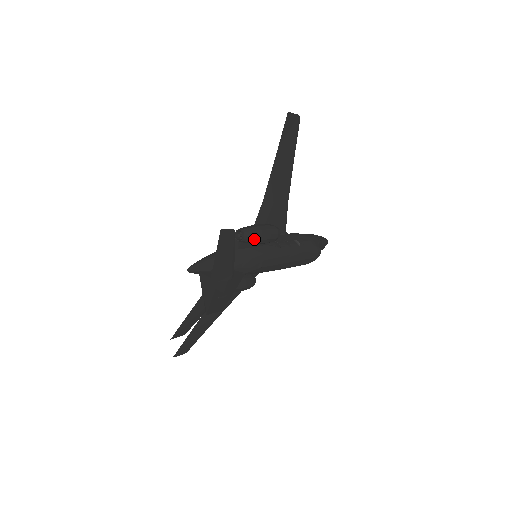
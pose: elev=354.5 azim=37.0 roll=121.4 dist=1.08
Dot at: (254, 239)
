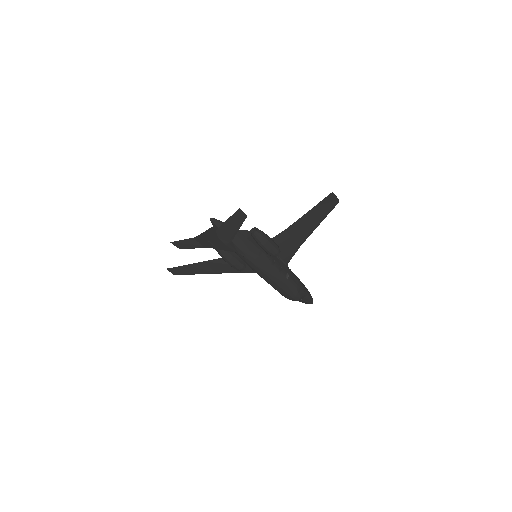
Dot at: (259, 240)
